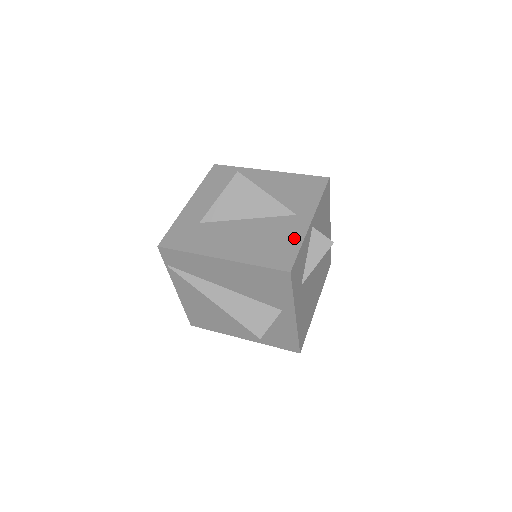
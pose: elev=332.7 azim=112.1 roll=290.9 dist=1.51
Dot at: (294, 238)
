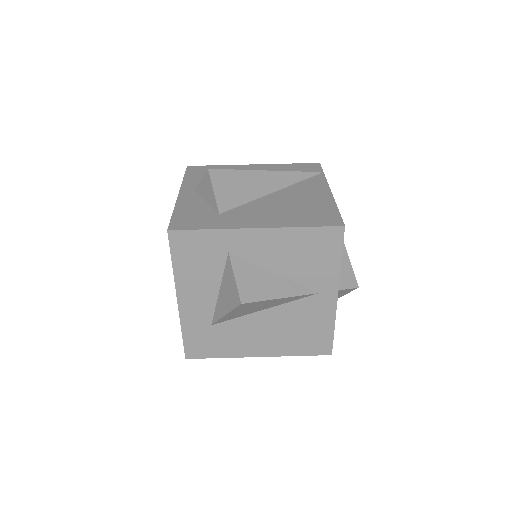
Dot at: (325, 322)
